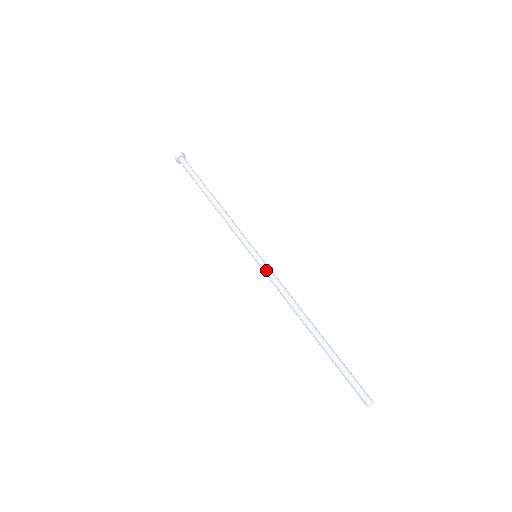
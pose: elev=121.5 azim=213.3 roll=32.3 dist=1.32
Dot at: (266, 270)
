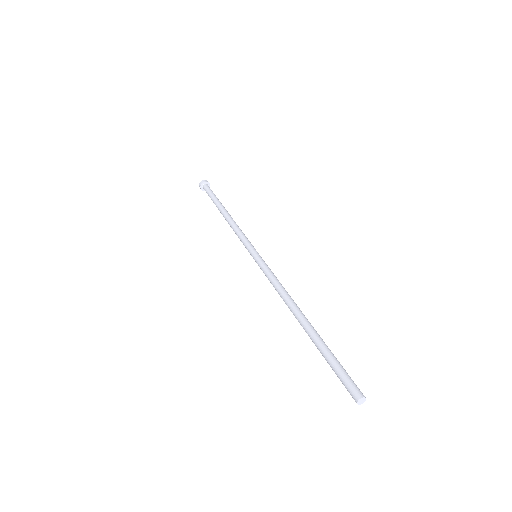
Dot at: (263, 266)
